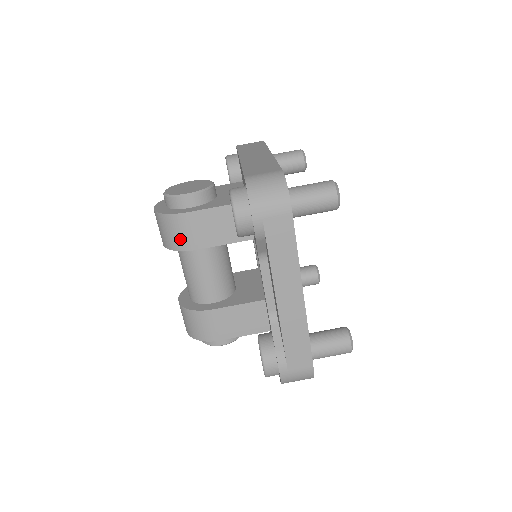
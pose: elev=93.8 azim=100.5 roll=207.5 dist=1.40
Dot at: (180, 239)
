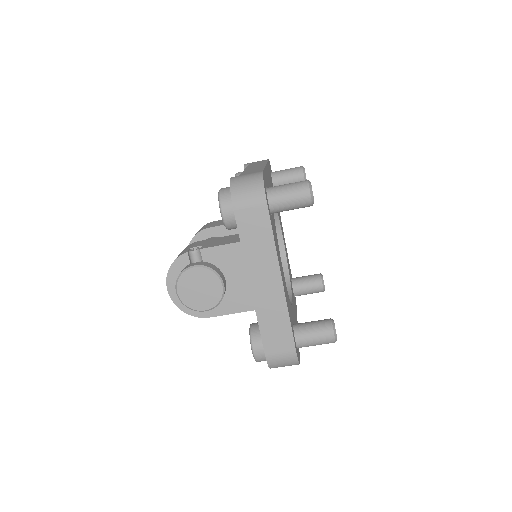
Dot at: occluded
